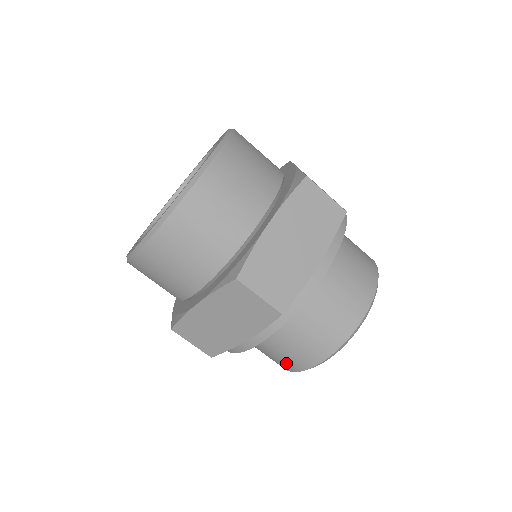
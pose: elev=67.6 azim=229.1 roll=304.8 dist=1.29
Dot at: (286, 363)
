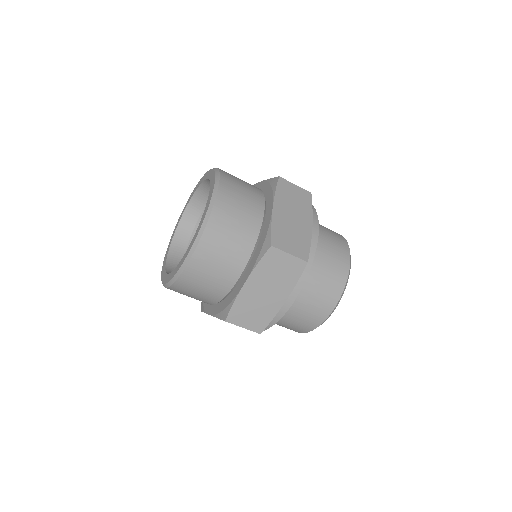
Dot at: (312, 319)
